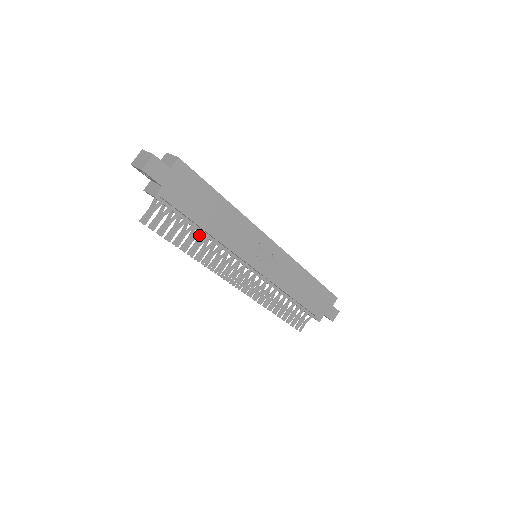
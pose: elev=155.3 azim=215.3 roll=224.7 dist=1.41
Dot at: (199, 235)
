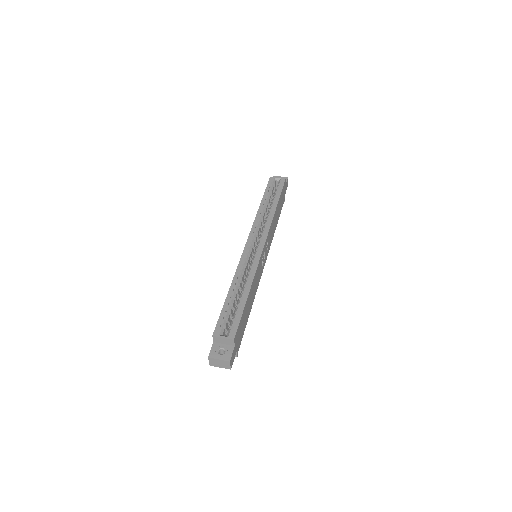
Dot at: occluded
